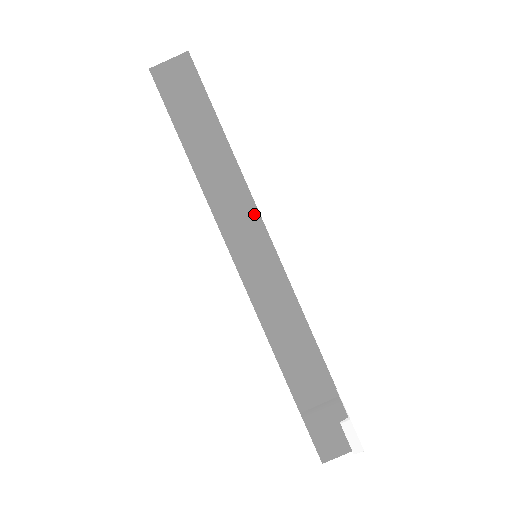
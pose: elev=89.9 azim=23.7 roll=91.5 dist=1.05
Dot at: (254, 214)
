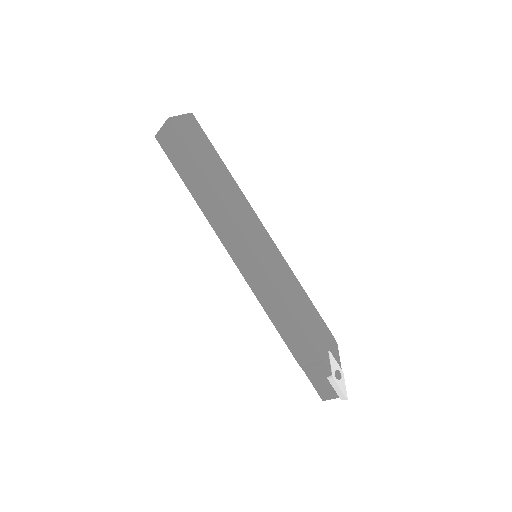
Dot at: (238, 232)
